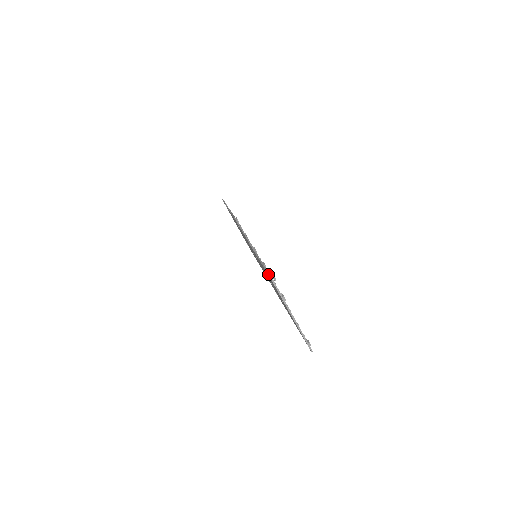
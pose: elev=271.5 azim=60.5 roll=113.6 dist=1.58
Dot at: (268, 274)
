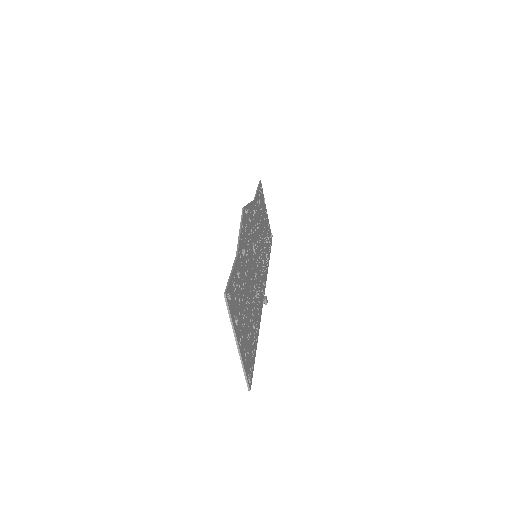
Dot at: (225, 289)
